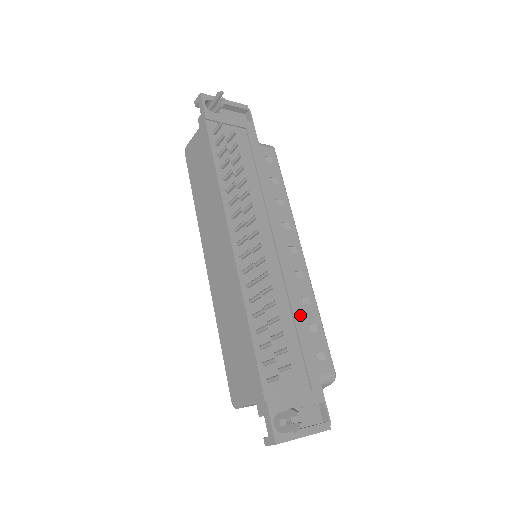
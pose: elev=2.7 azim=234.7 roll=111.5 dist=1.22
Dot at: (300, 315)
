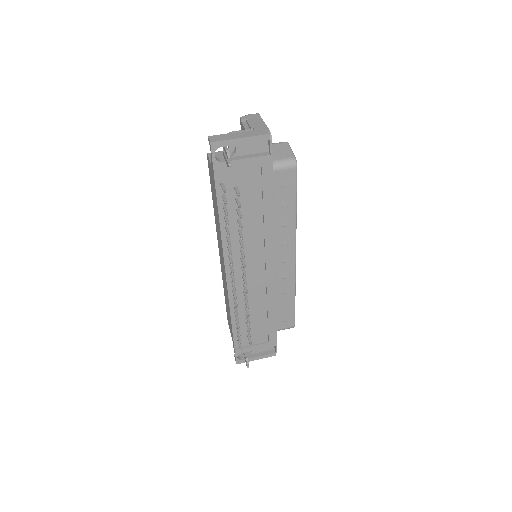
Dot at: (273, 308)
